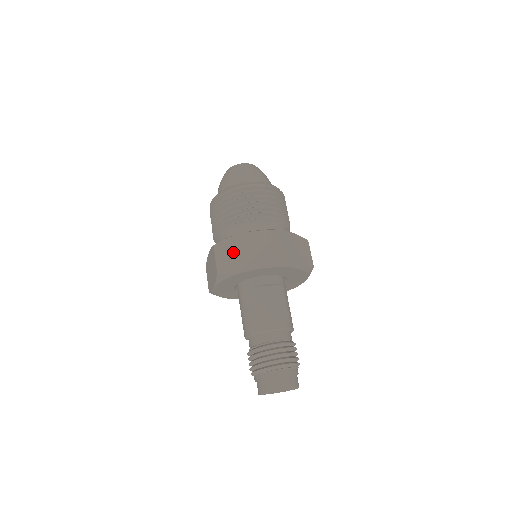
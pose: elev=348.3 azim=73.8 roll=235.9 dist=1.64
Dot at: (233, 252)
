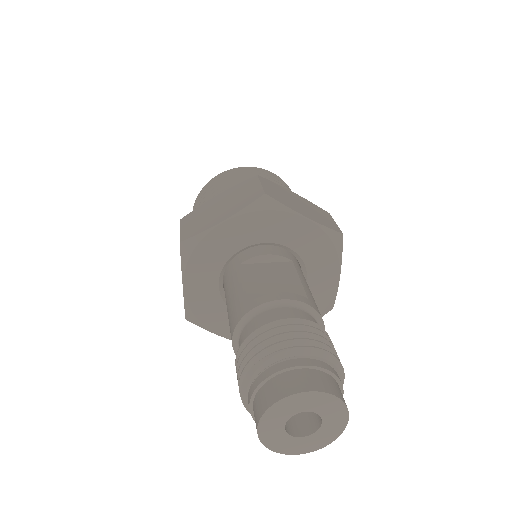
Dot at: (205, 213)
